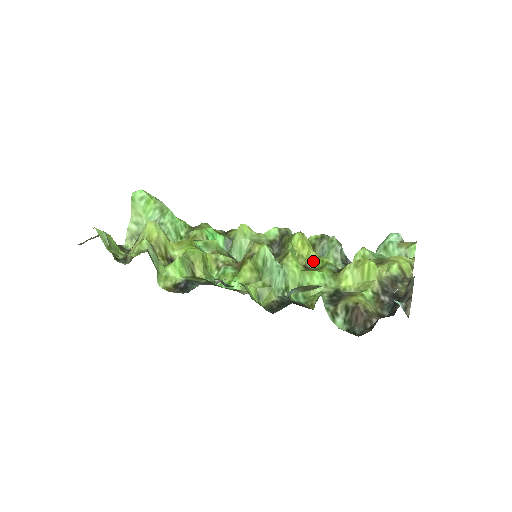
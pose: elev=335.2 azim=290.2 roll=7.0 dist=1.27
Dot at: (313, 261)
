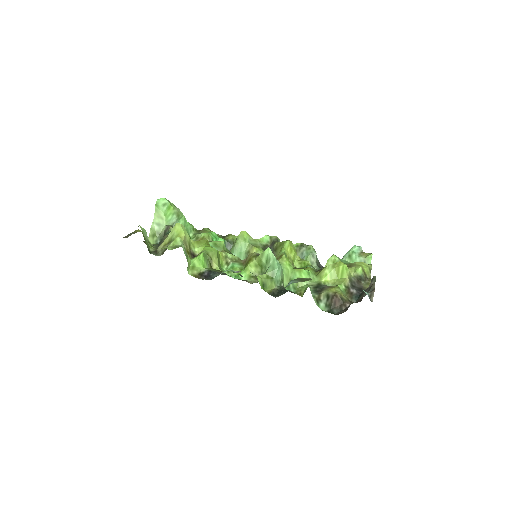
Dot at: (297, 263)
